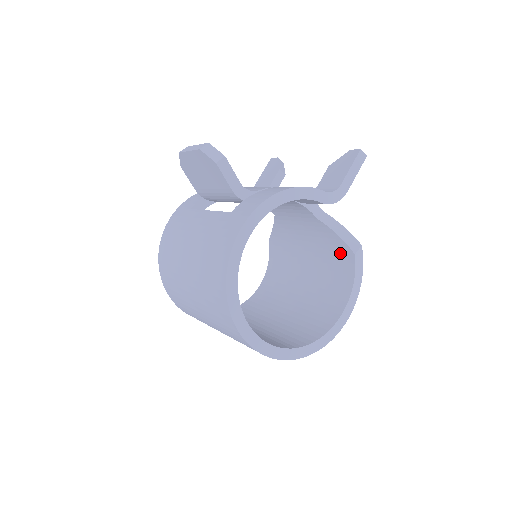
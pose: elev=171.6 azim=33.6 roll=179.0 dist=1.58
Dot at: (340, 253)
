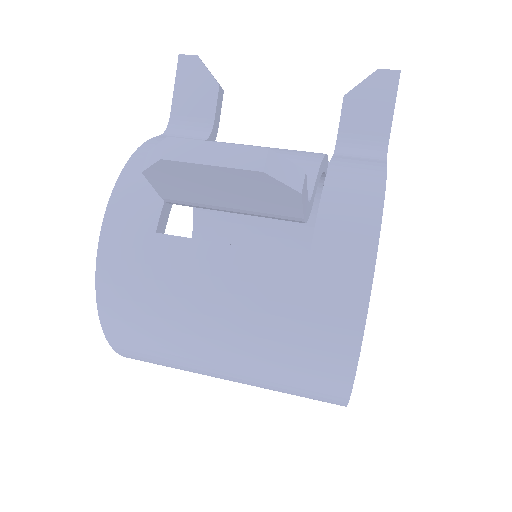
Dot at: occluded
